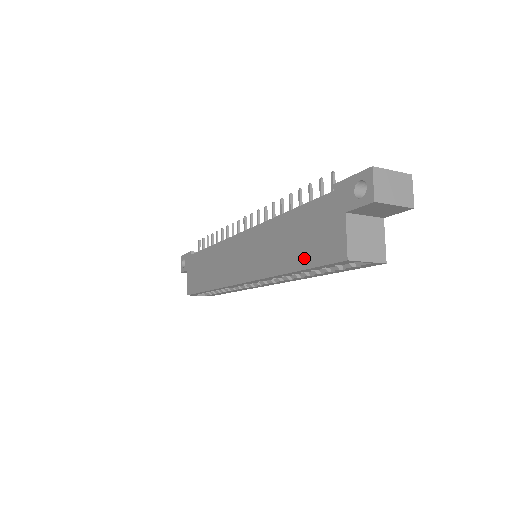
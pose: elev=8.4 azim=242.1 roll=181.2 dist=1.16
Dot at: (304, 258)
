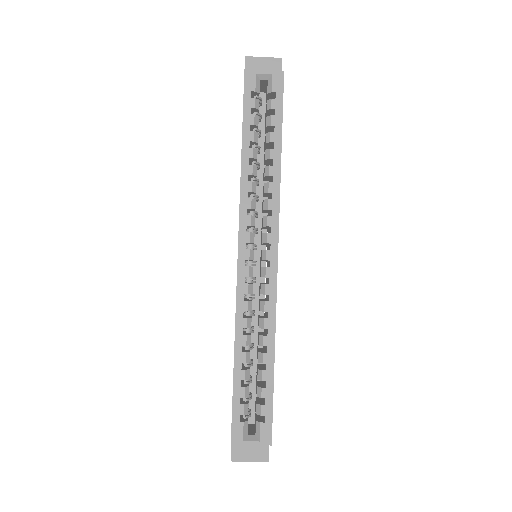
Dot at: occluded
